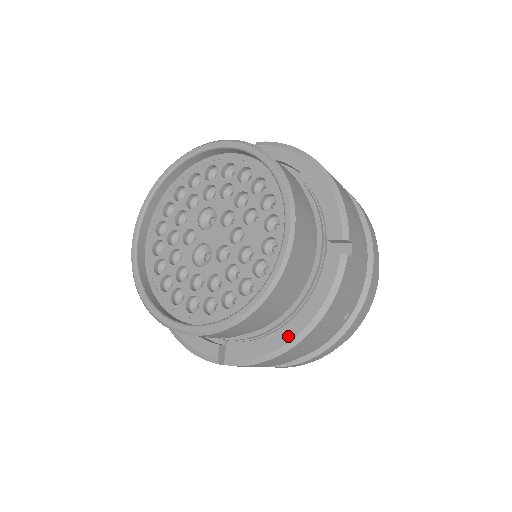
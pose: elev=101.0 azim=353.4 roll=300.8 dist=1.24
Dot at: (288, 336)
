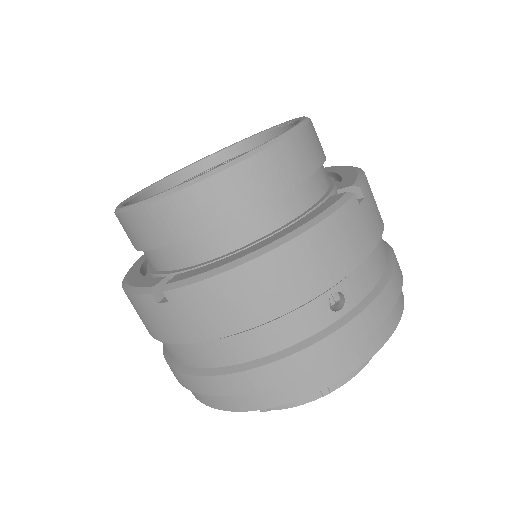
Dot at: (251, 250)
